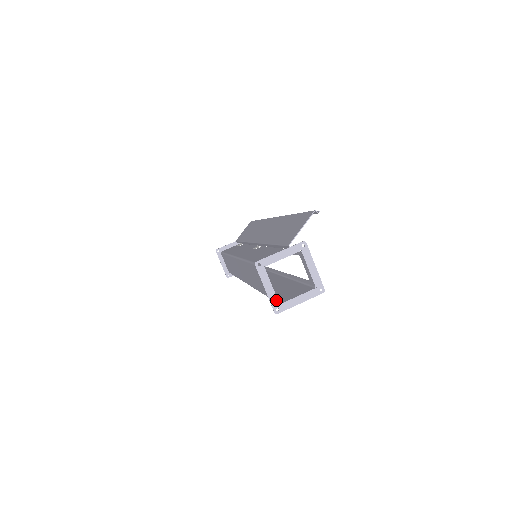
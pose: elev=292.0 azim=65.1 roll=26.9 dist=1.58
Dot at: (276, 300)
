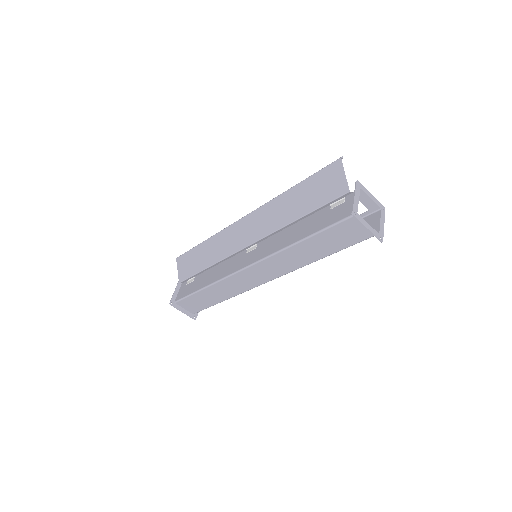
Dot at: (376, 232)
